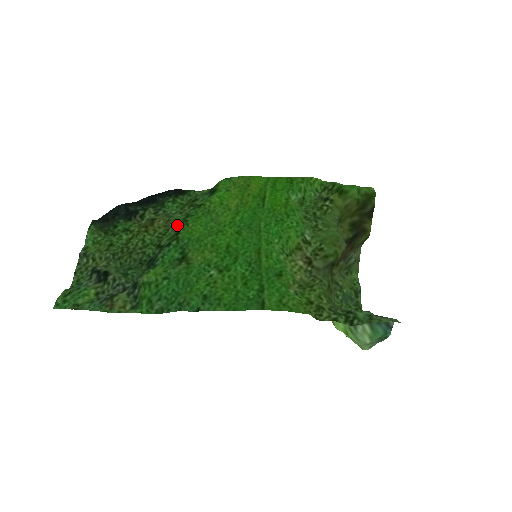
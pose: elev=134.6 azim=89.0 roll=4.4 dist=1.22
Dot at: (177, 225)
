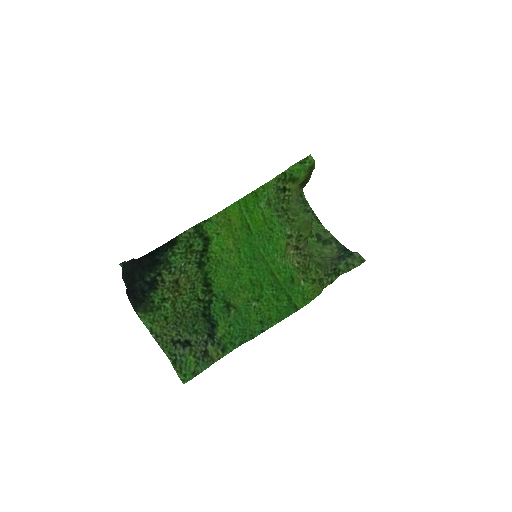
Dot at: (198, 278)
